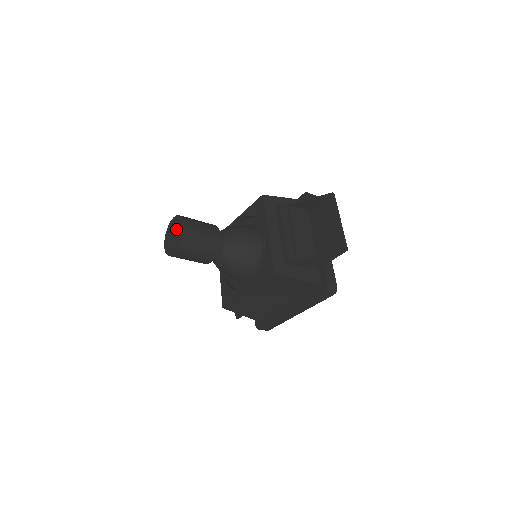
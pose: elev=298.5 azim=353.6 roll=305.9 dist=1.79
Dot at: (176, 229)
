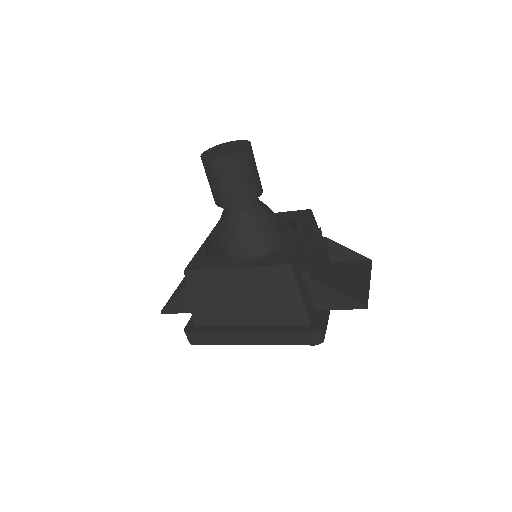
Dot at: (234, 146)
